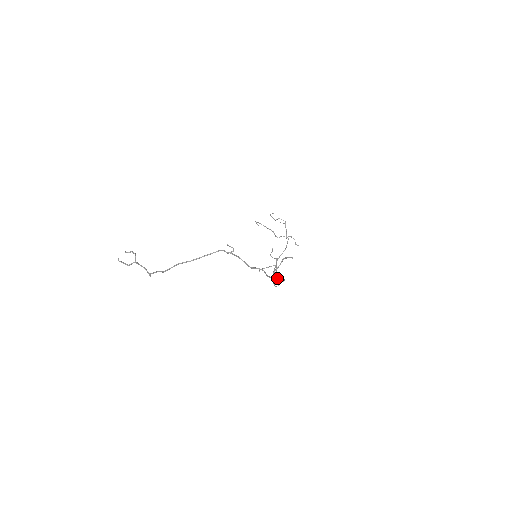
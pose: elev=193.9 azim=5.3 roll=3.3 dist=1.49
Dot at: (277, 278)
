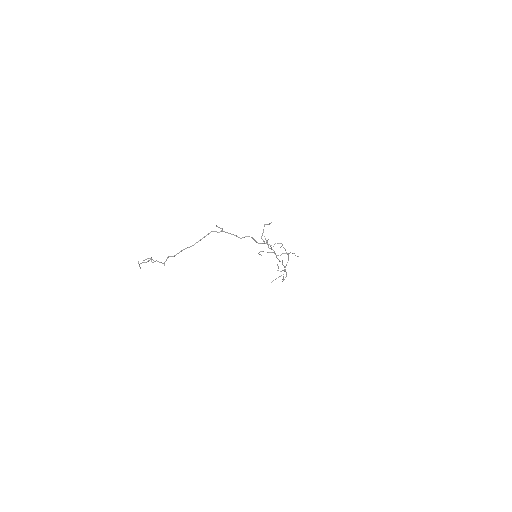
Dot at: (266, 243)
